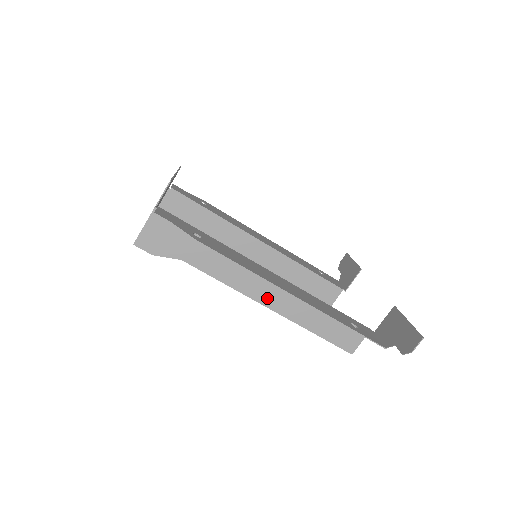
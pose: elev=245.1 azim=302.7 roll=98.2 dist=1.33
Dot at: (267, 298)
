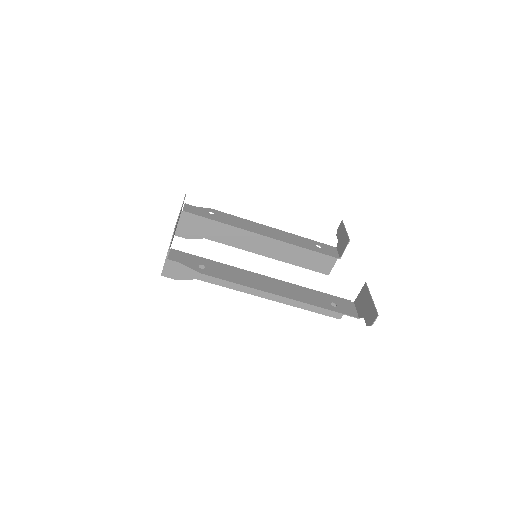
Dot at: (266, 293)
